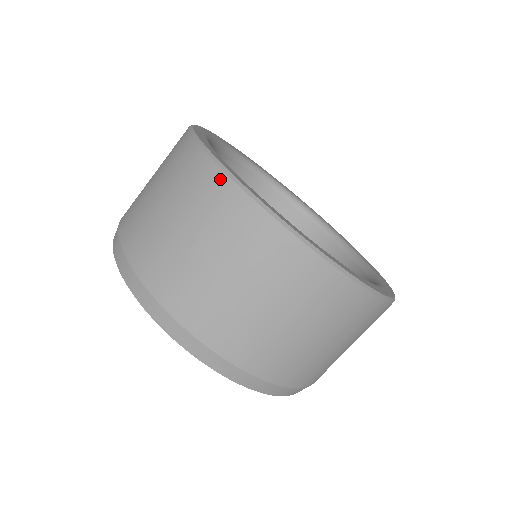
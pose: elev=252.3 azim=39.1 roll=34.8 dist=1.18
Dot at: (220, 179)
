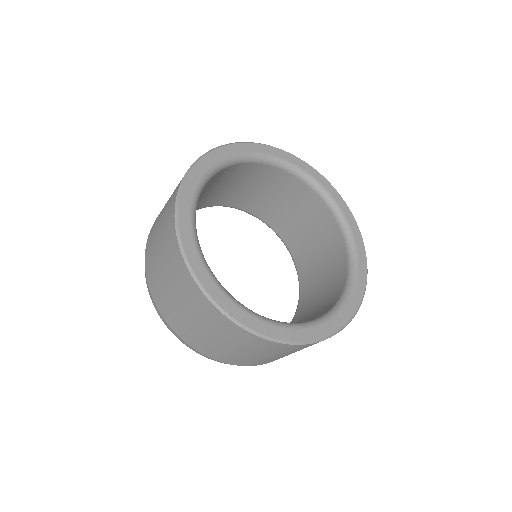
Dot at: (173, 226)
